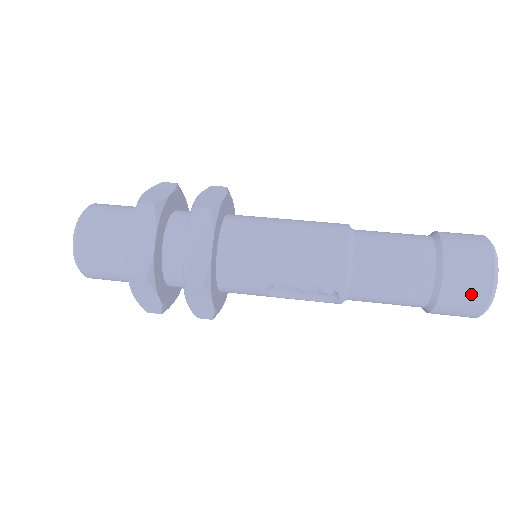
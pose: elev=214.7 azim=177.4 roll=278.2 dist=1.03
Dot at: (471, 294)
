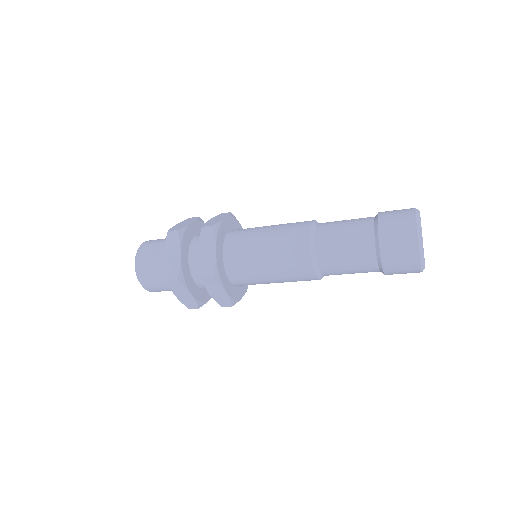
Dot at: occluded
